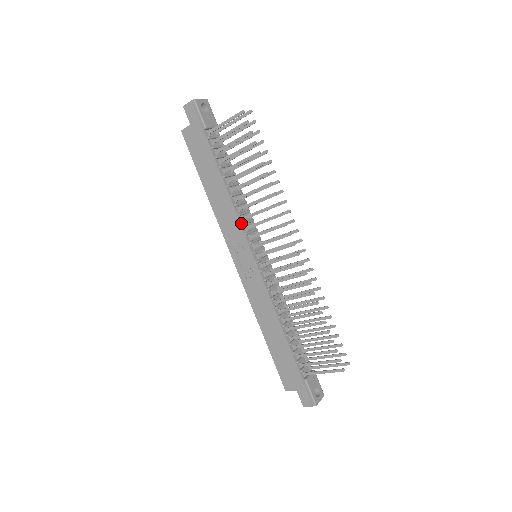
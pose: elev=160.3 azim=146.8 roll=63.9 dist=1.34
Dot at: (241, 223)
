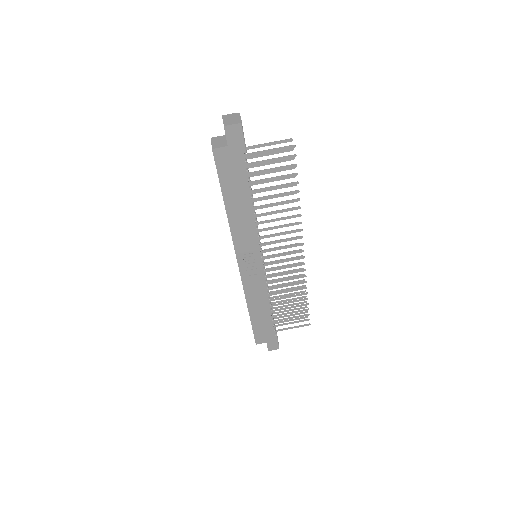
Dot at: (258, 236)
